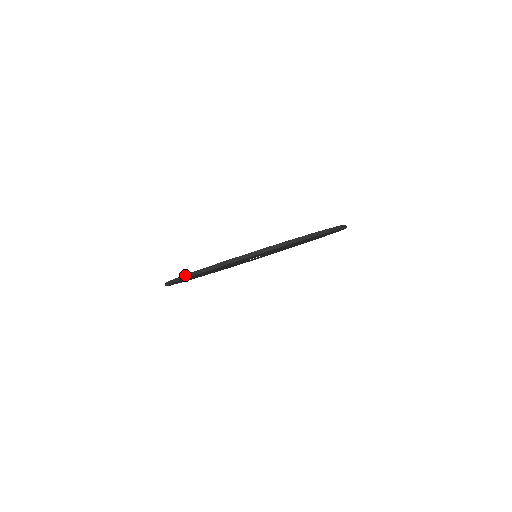
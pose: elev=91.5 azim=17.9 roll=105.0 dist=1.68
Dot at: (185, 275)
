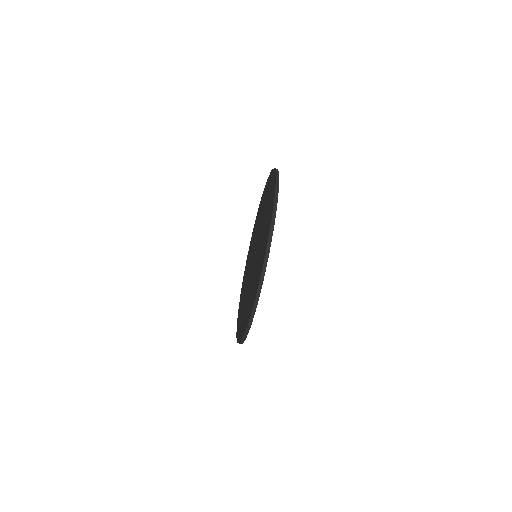
Dot at: occluded
